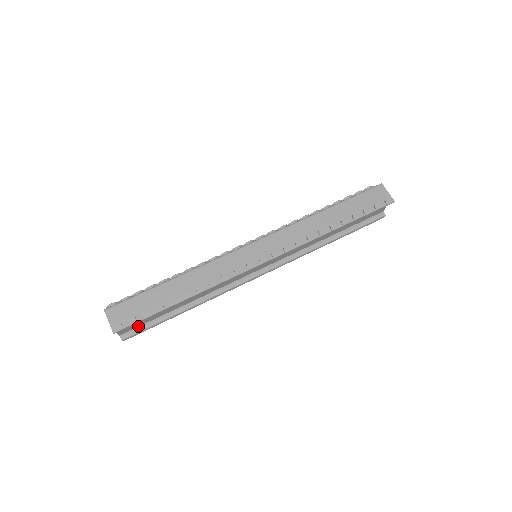
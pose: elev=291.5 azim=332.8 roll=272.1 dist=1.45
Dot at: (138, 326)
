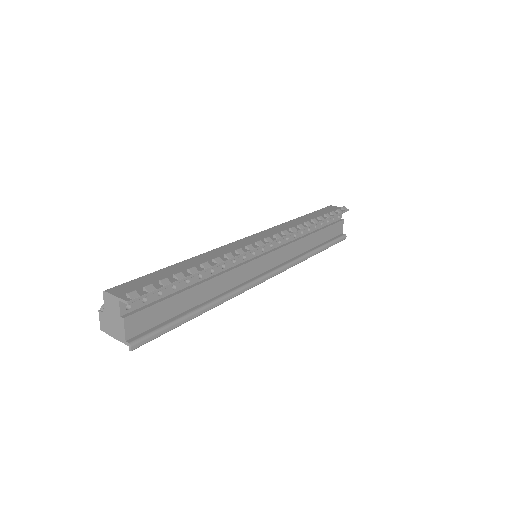
Dot at: (148, 329)
